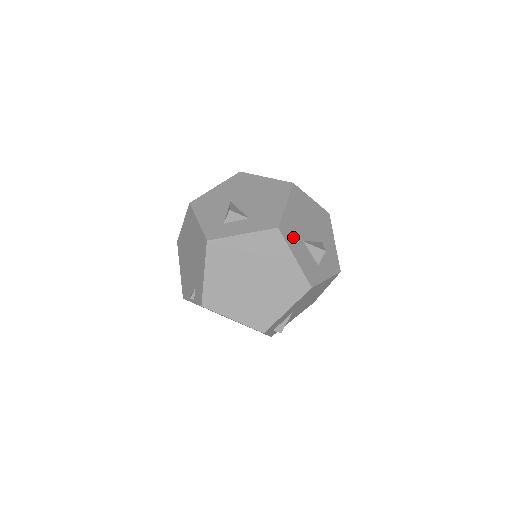
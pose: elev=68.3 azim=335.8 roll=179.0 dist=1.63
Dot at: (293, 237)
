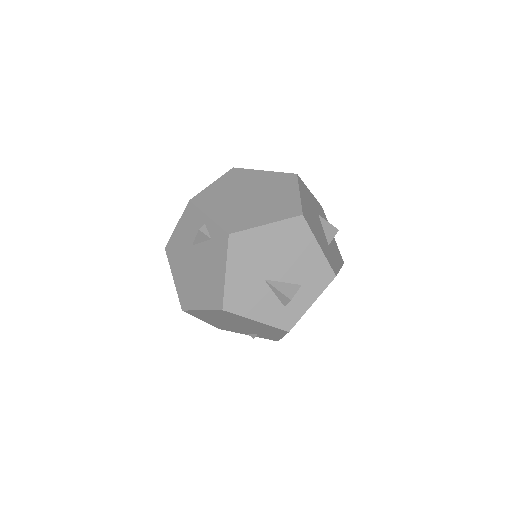
Dot at: (332, 259)
